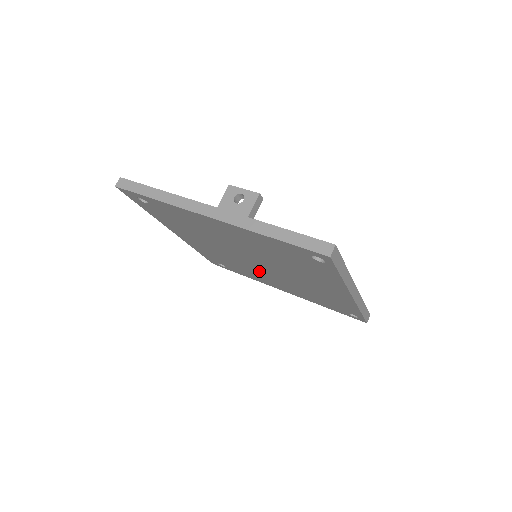
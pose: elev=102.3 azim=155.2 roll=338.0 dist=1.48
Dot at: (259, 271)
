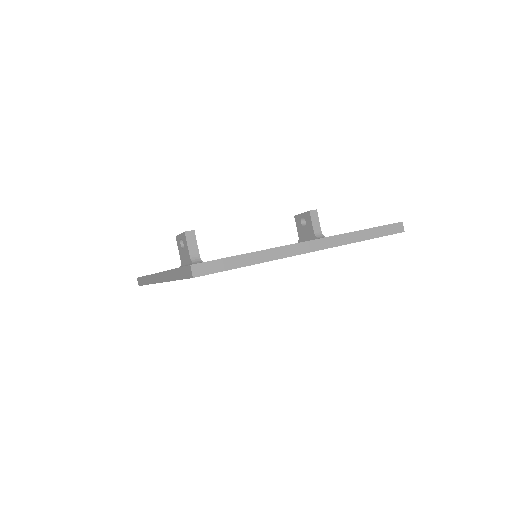
Dot at: occluded
